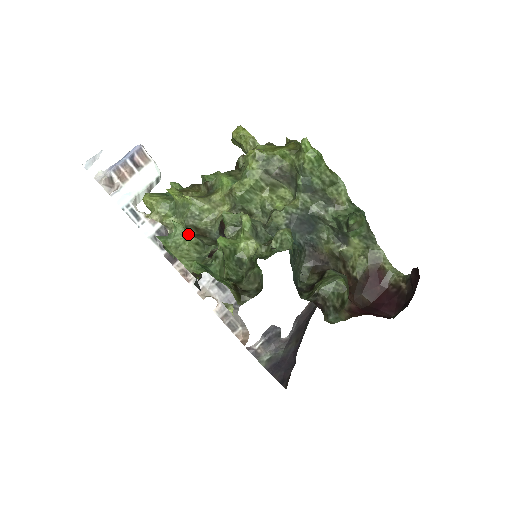
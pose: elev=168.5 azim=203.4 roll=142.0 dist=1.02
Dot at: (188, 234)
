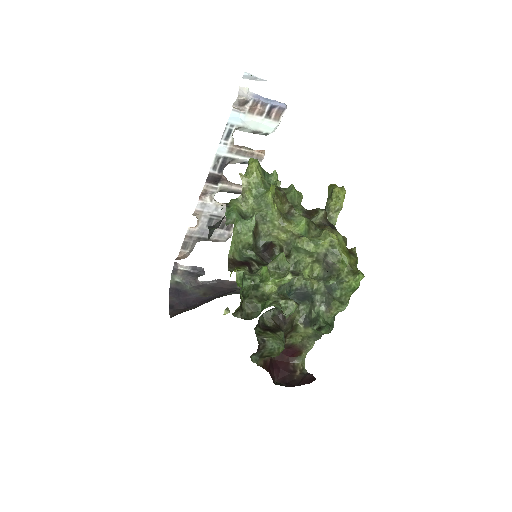
Dot at: (252, 233)
